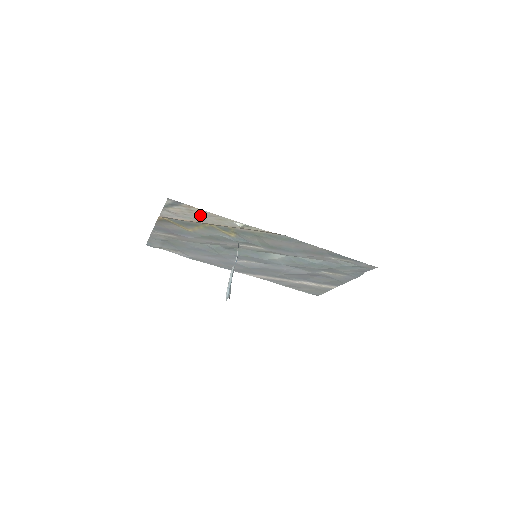
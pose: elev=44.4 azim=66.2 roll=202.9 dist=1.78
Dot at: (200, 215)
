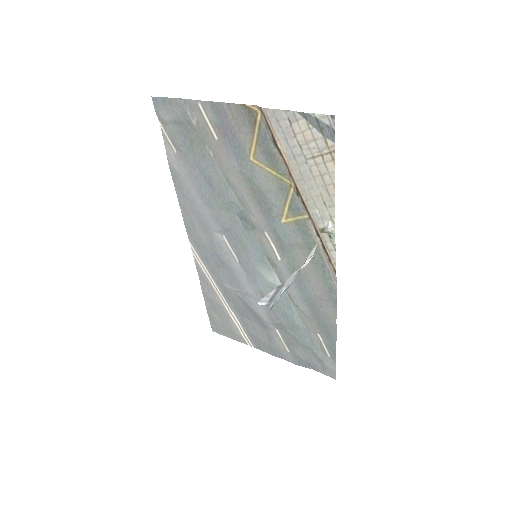
Dot at: (315, 170)
